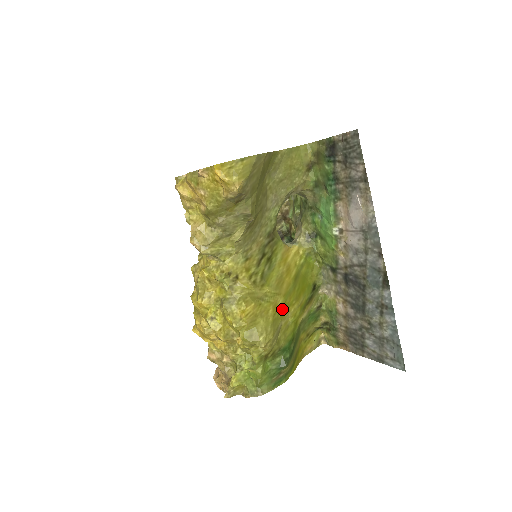
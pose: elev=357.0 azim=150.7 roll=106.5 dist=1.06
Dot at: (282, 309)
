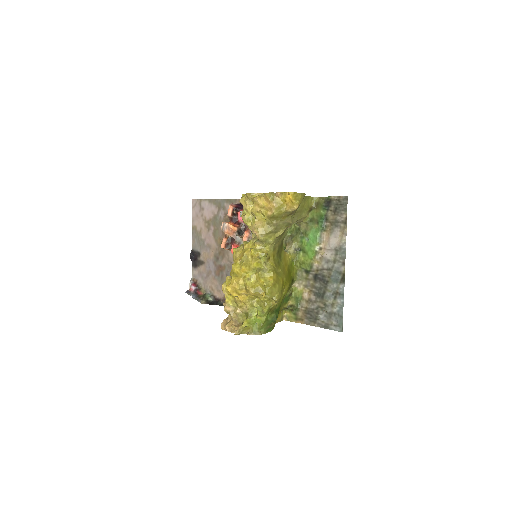
Dot at: (284, 284)
